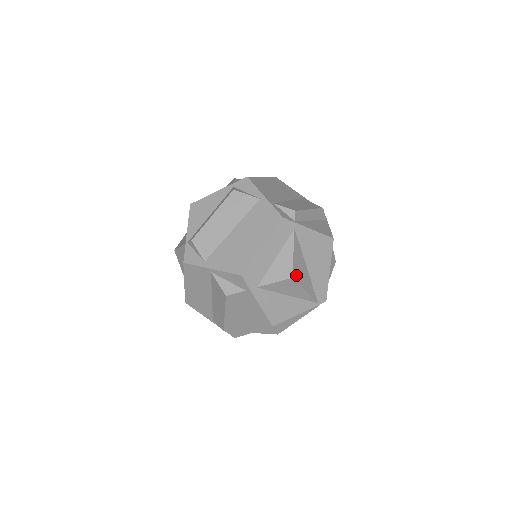
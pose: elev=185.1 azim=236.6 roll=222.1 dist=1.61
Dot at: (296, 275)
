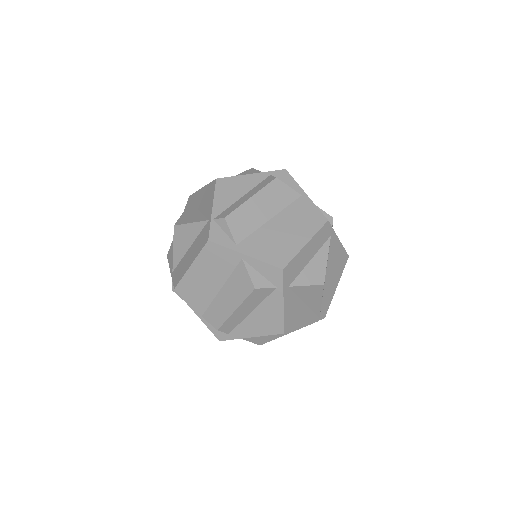
Dot at: occluded
